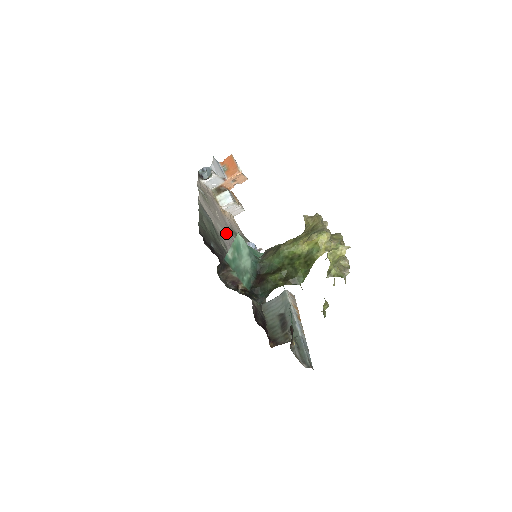
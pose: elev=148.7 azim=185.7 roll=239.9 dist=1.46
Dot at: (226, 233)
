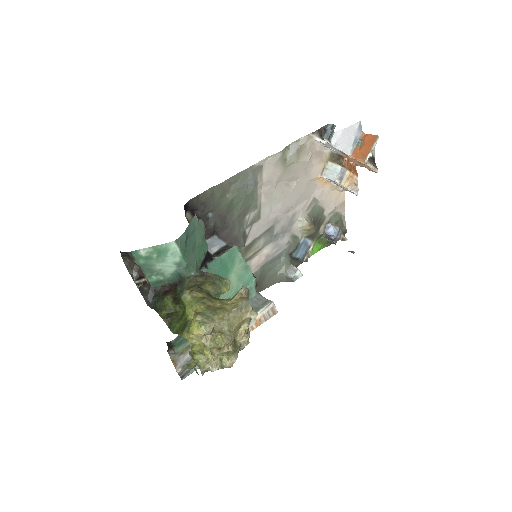
Dot at: (285, 206)
